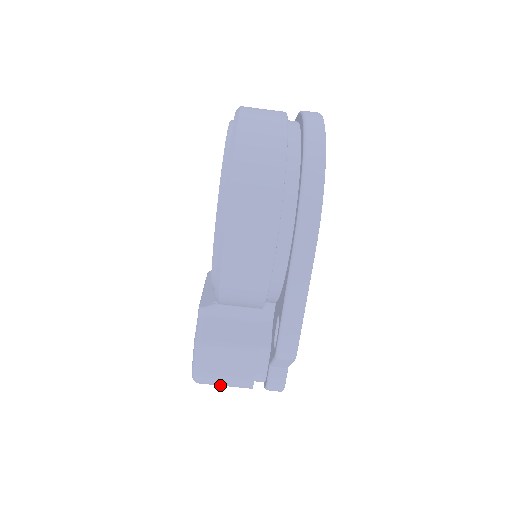
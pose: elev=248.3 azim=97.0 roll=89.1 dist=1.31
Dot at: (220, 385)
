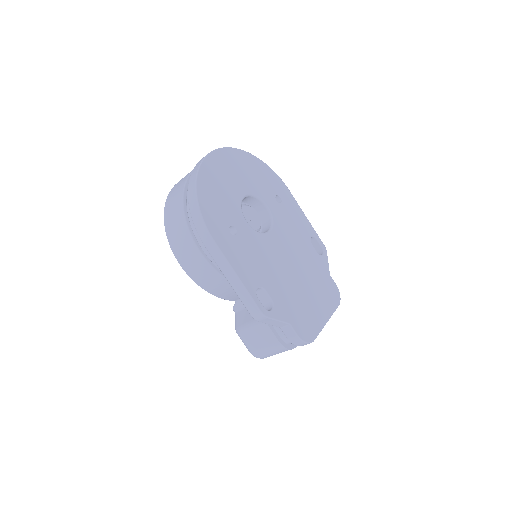
Dot at: (271, 355)
